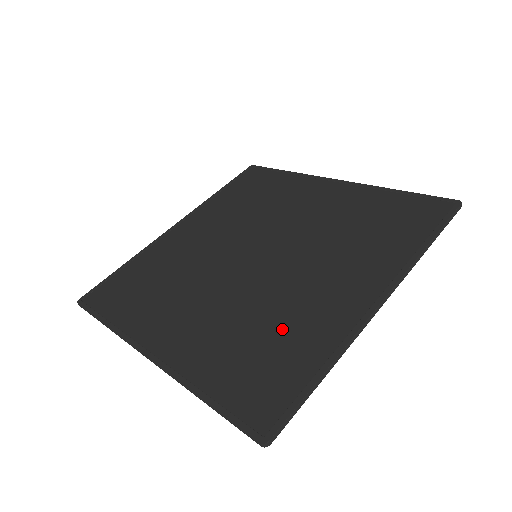
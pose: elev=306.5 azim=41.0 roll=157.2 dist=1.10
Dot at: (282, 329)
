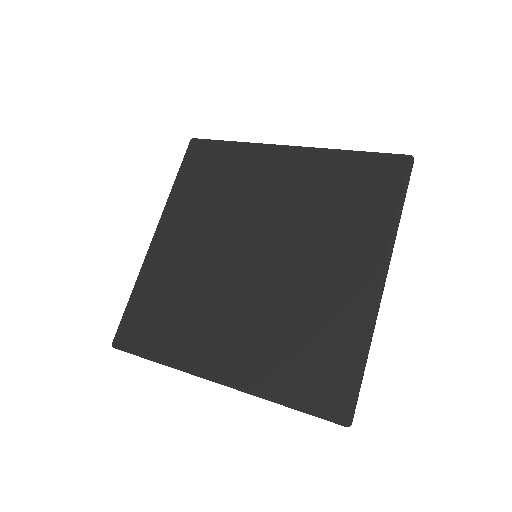
Dot at: (317, 327)
